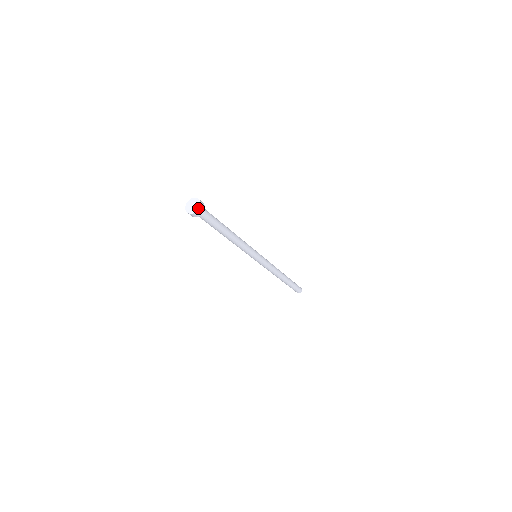
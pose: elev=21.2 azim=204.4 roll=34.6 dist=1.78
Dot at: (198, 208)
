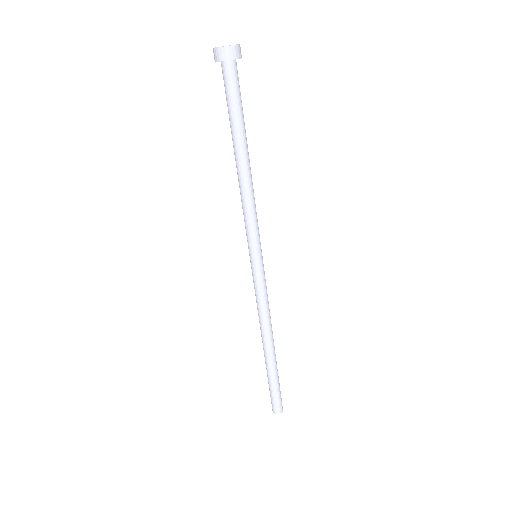
Dot at: (238, 44)
